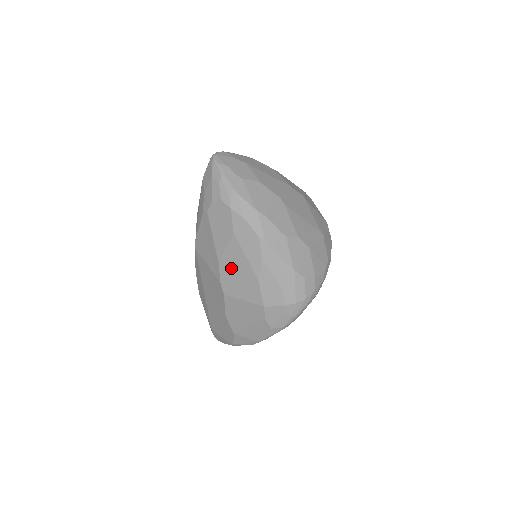
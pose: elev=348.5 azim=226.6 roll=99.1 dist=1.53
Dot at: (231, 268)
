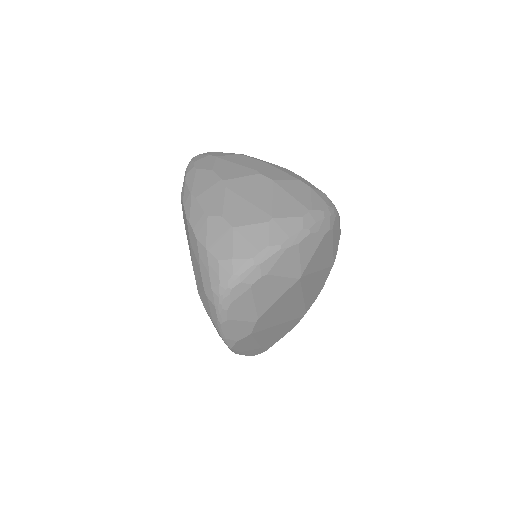
Dot at: occluded
